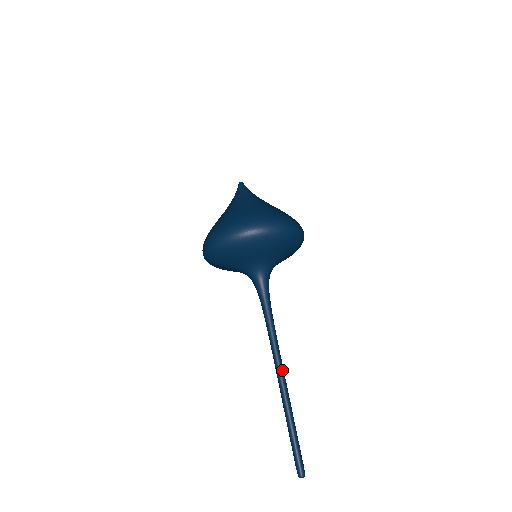
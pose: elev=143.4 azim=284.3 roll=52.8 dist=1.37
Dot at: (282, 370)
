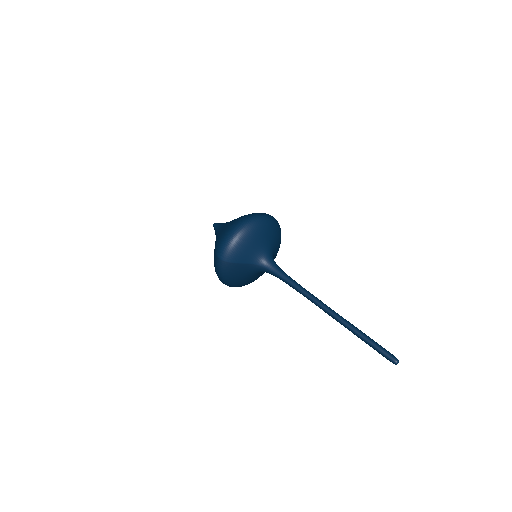
Dot at: occluded
